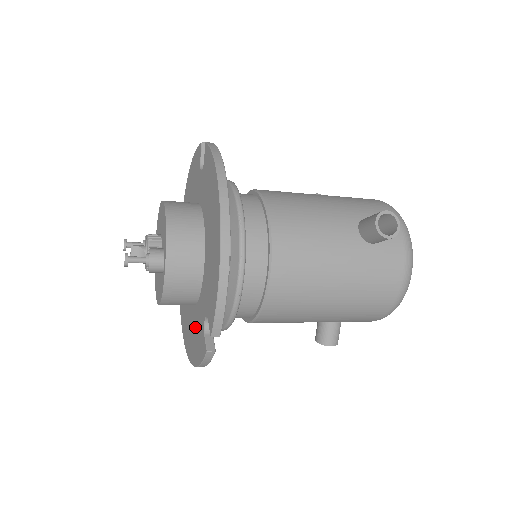
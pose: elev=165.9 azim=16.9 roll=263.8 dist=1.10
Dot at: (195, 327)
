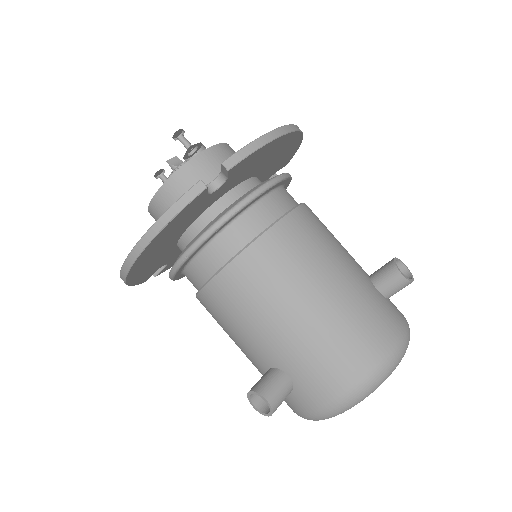
Dot at: occluded
